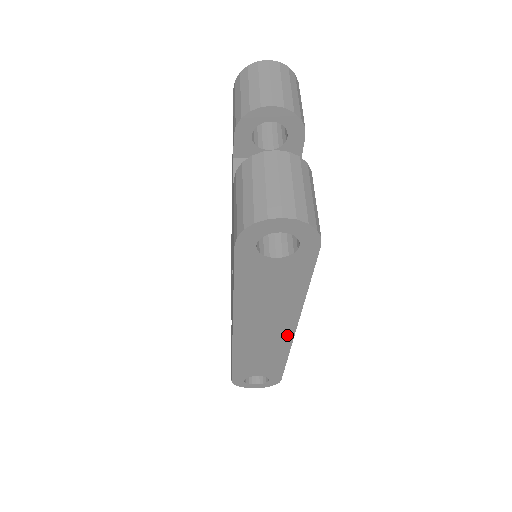
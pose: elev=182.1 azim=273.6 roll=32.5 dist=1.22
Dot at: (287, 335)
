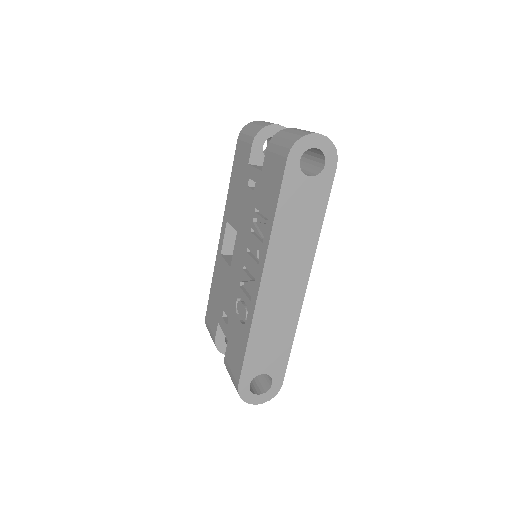
Dot at: (300, 291)
